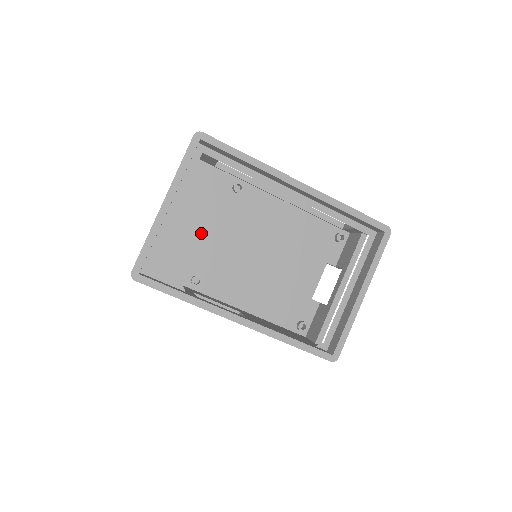
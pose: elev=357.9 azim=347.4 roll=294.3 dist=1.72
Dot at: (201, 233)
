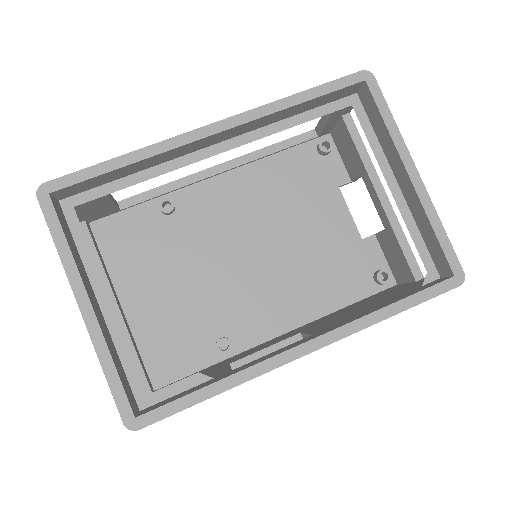
Dot at: (178, 291)
